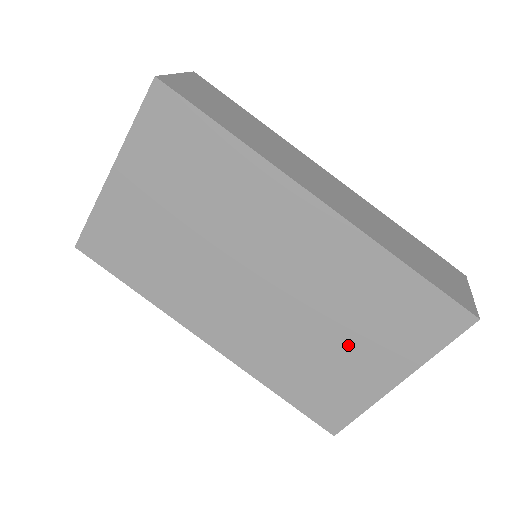
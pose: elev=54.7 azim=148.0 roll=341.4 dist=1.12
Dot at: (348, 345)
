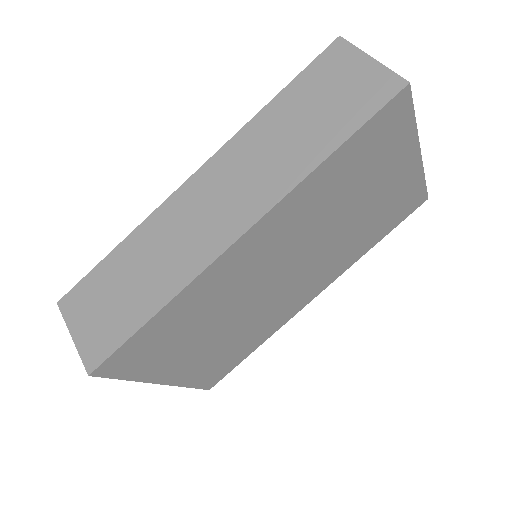
Dot at: (370, 197)
